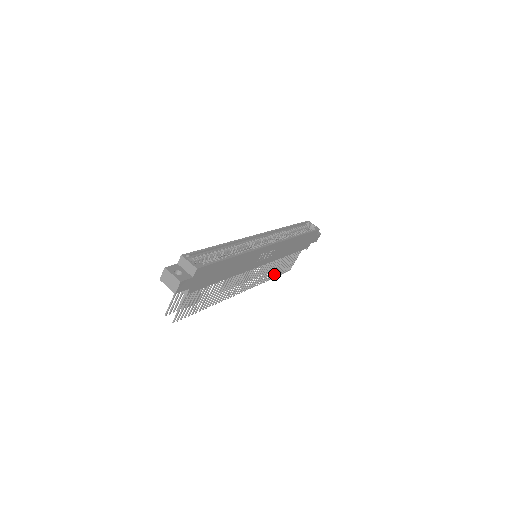
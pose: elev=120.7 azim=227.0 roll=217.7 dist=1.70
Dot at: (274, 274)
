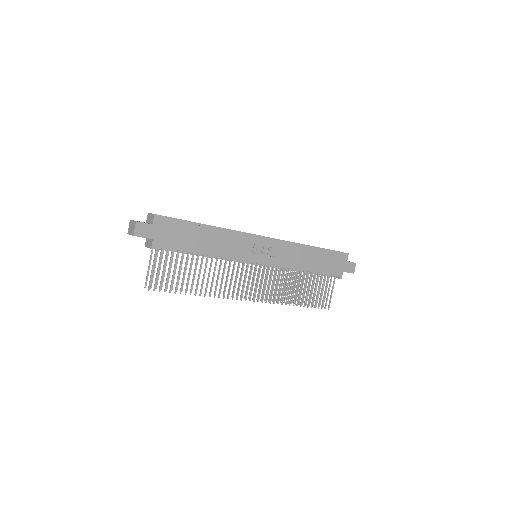
Dot at: occluded
